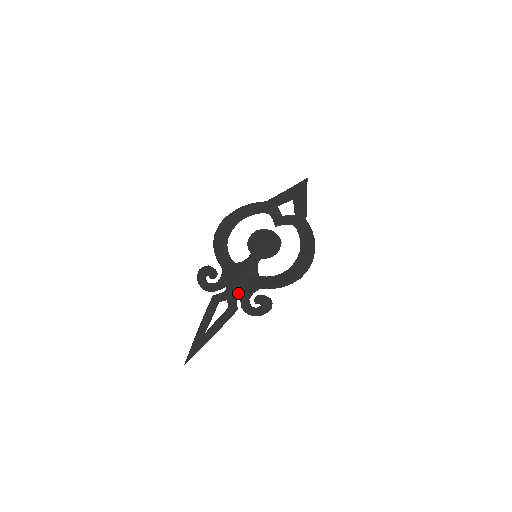
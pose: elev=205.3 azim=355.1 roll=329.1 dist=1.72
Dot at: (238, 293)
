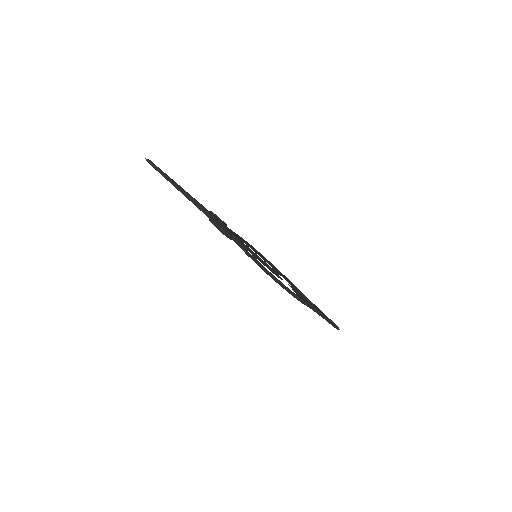
Dot at: (222, 224)
